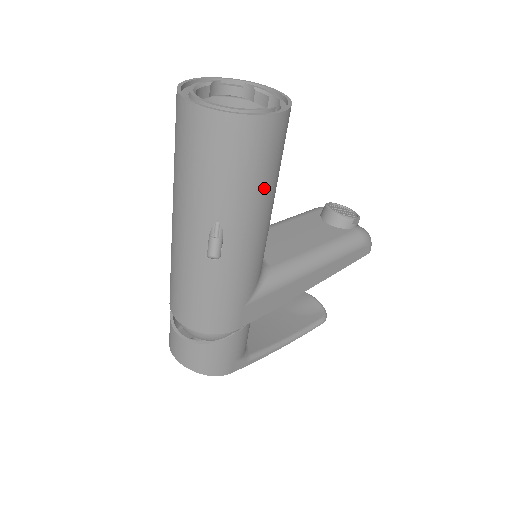
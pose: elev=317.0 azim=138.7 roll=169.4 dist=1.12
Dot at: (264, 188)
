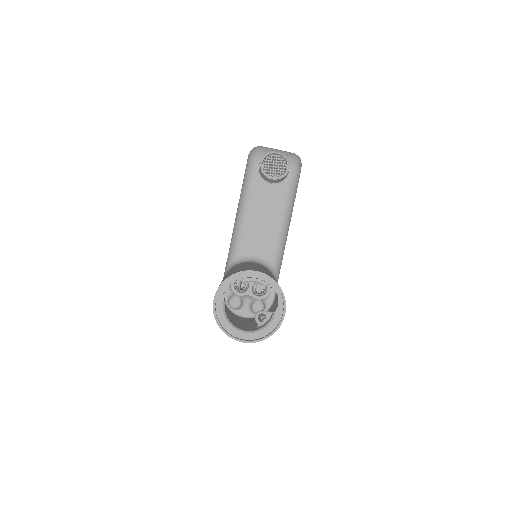
Dot at: occluded
